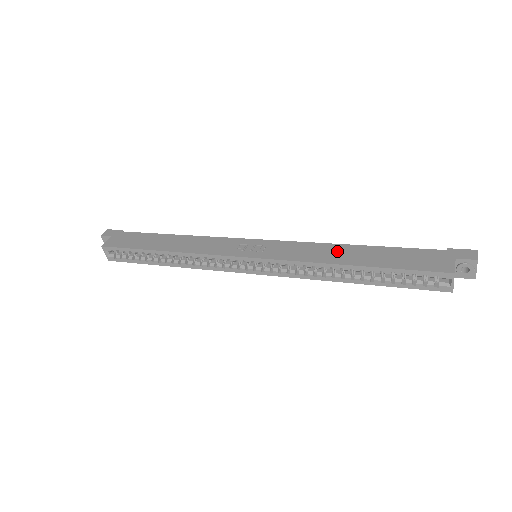
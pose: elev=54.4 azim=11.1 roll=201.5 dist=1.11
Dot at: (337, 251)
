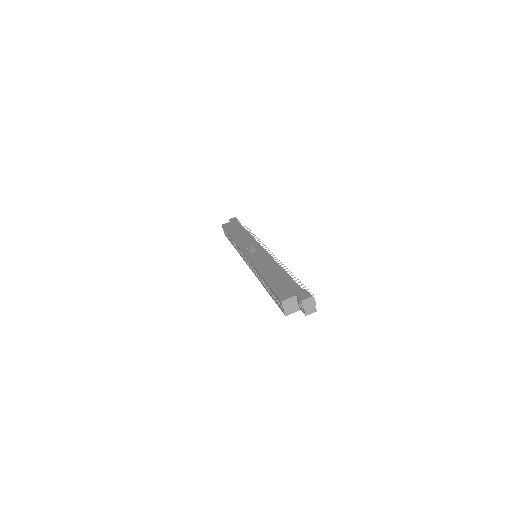
Dot at: (271, 267)
